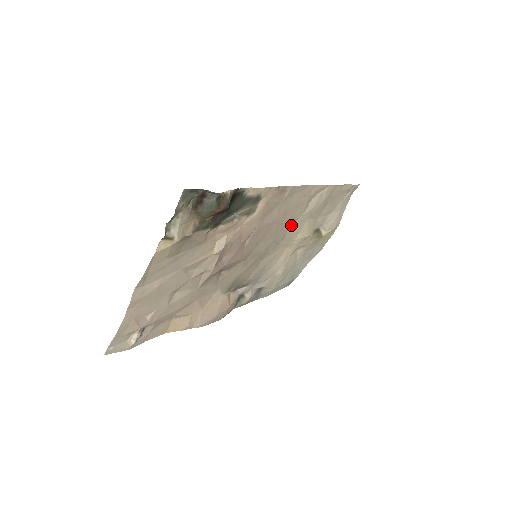
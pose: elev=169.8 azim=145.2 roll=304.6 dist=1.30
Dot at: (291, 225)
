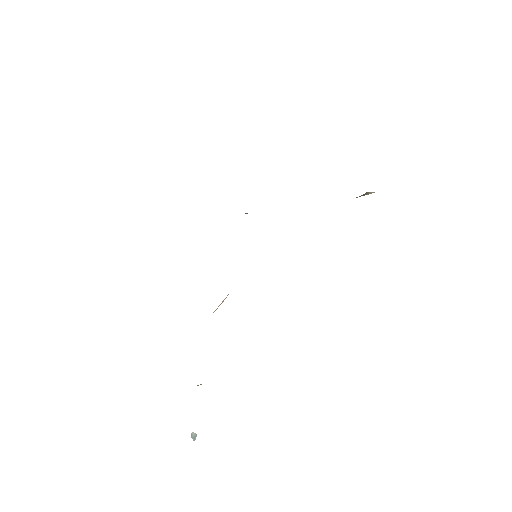
Dot at: occluded
